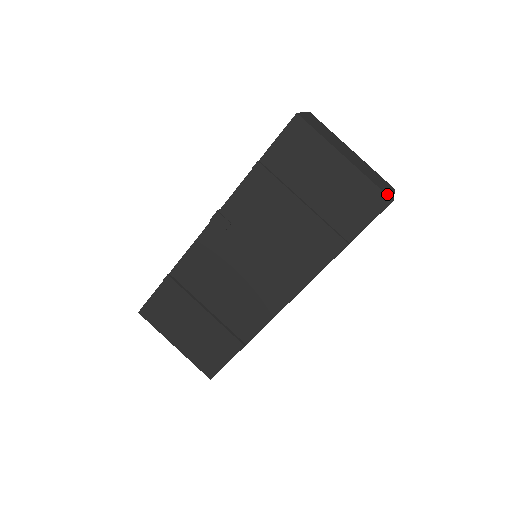
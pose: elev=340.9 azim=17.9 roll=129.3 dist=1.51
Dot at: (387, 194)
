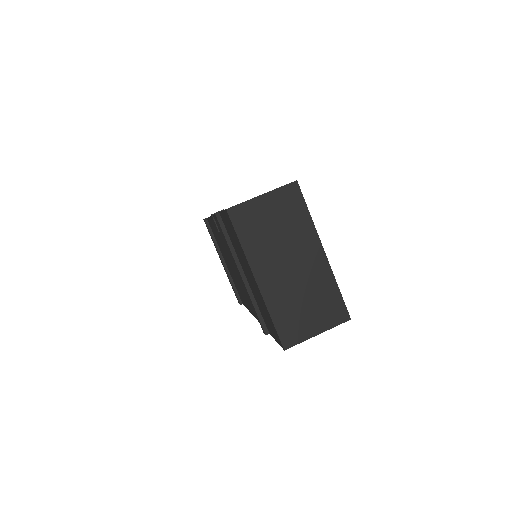
Dot at: (285, 339)
